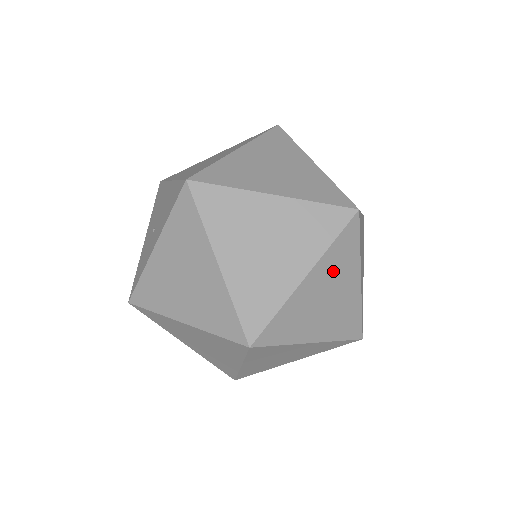
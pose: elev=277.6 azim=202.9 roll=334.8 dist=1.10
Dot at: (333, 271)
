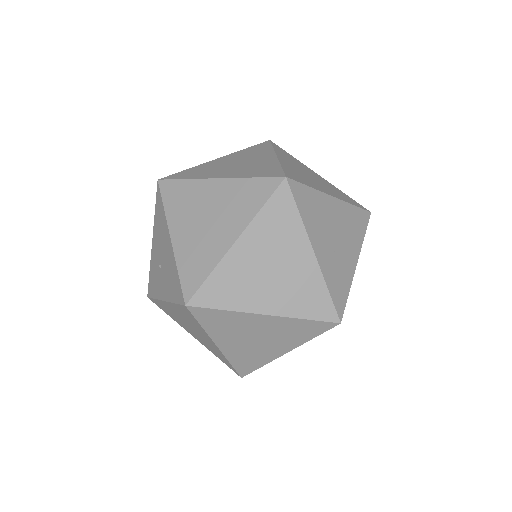
Dot at: occluded
